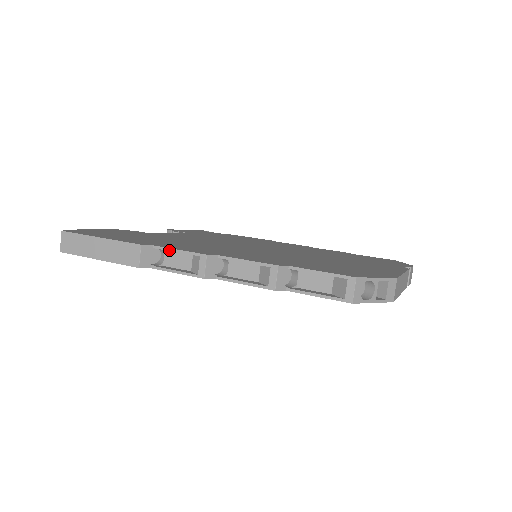
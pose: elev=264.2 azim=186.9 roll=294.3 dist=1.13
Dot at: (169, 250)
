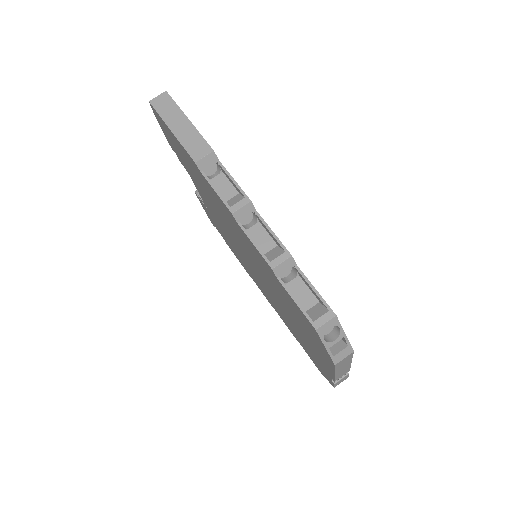
Dot at: (227, 174)
